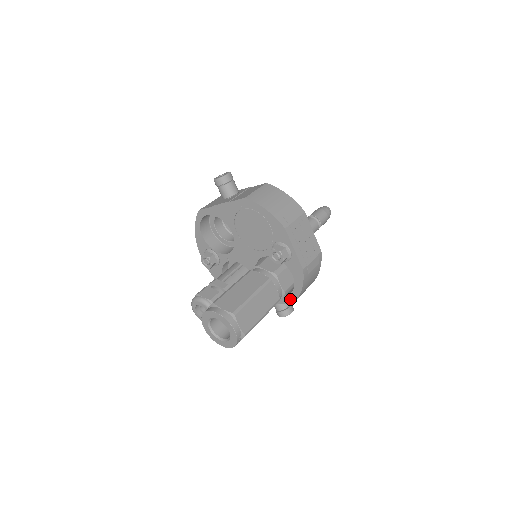
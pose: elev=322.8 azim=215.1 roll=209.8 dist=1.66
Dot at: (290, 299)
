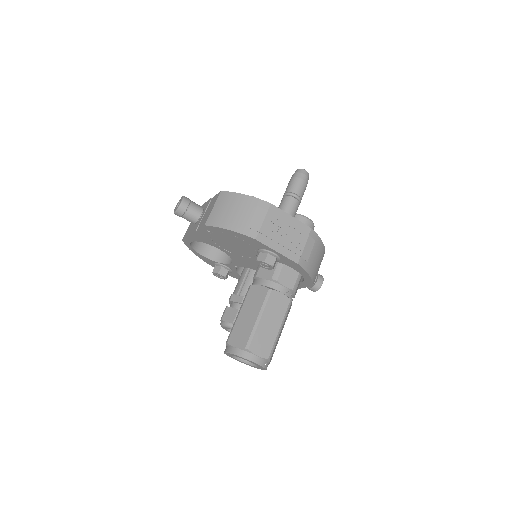
Dot at: (307, 284)
